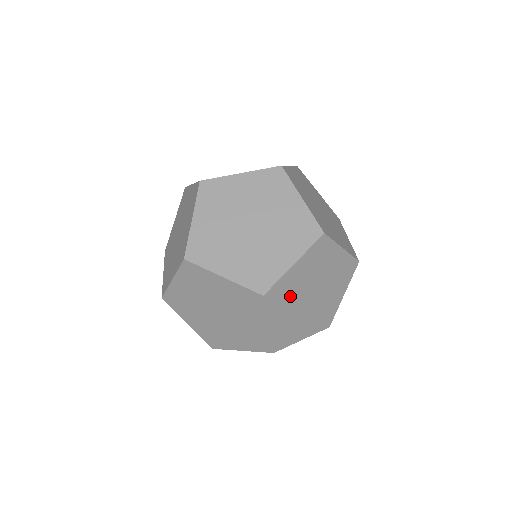
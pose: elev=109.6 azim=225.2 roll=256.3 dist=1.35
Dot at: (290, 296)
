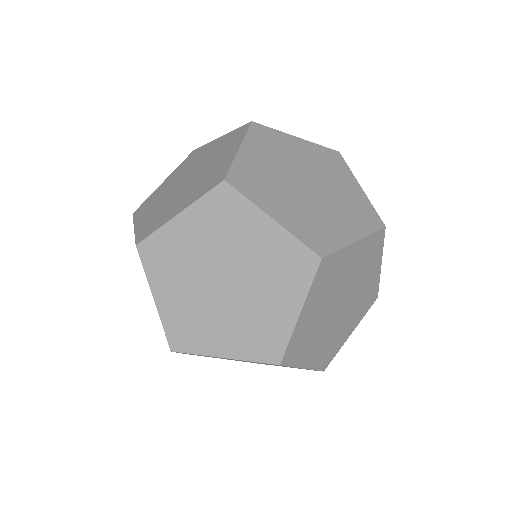
Dot at: (313, 332)
